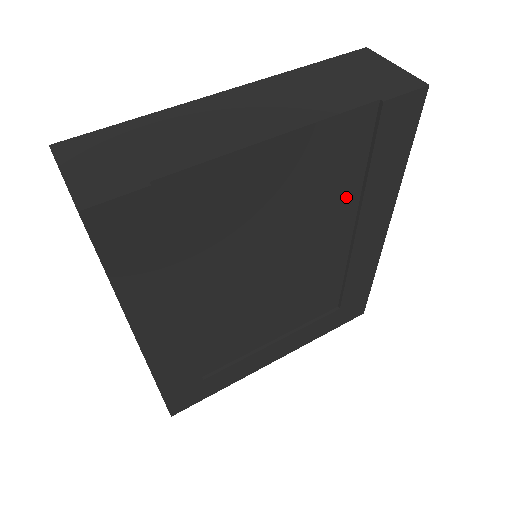
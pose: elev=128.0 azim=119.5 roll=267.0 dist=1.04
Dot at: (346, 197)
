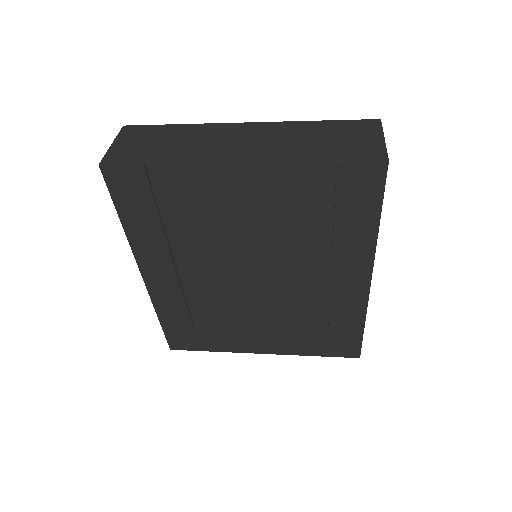
Dot at: (317, 232)
